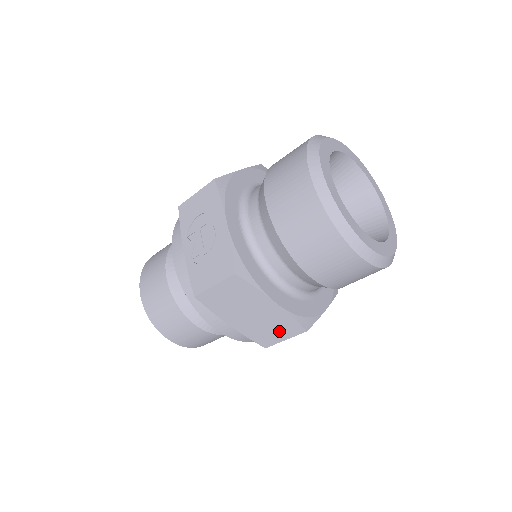
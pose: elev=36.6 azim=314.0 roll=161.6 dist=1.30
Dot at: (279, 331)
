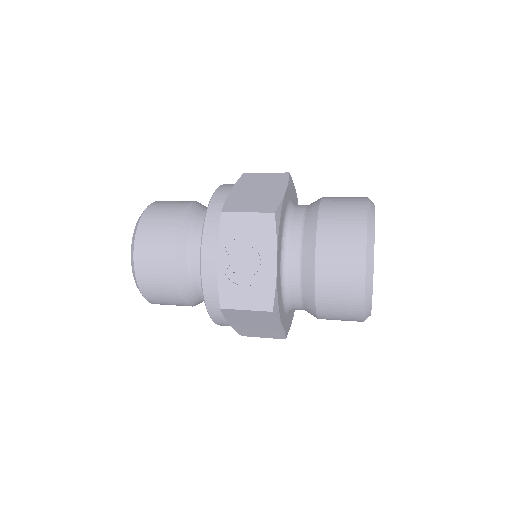
Dot at: (265, 334)
